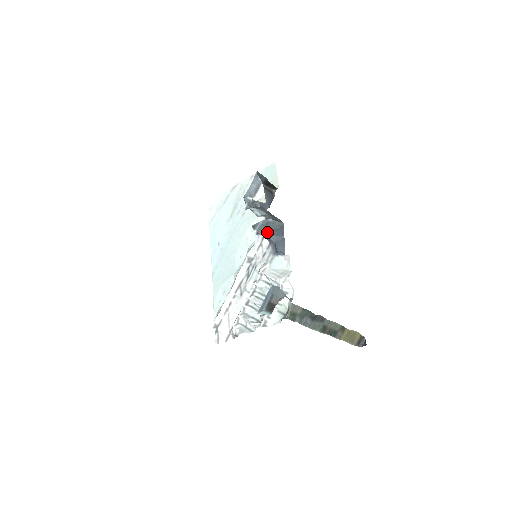
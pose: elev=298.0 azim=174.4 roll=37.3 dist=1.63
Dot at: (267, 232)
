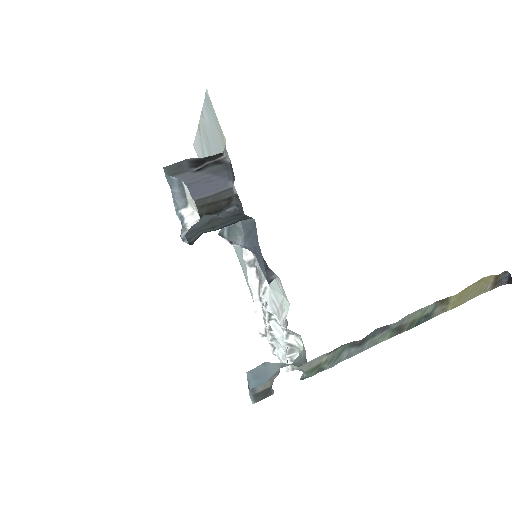
Dot at: (241, 236)
